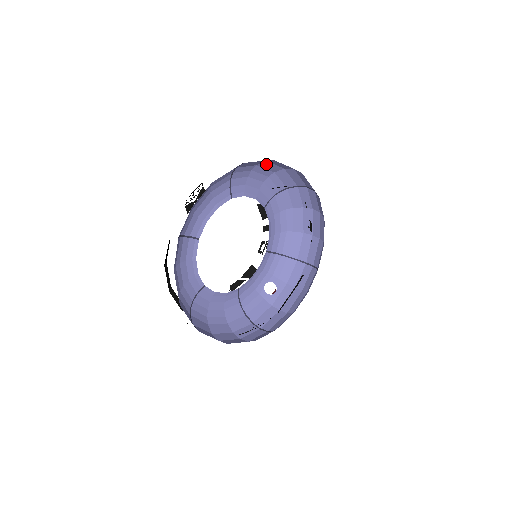
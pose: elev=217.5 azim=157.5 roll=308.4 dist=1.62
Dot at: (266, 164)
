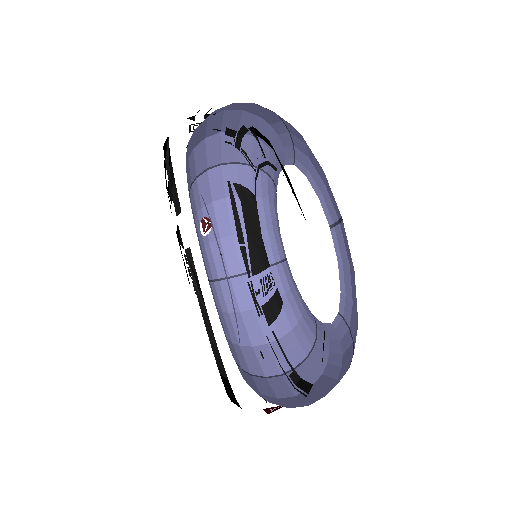
Dot at: occluded
